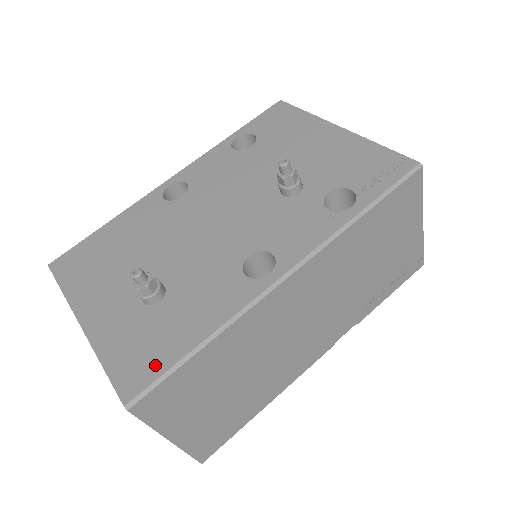
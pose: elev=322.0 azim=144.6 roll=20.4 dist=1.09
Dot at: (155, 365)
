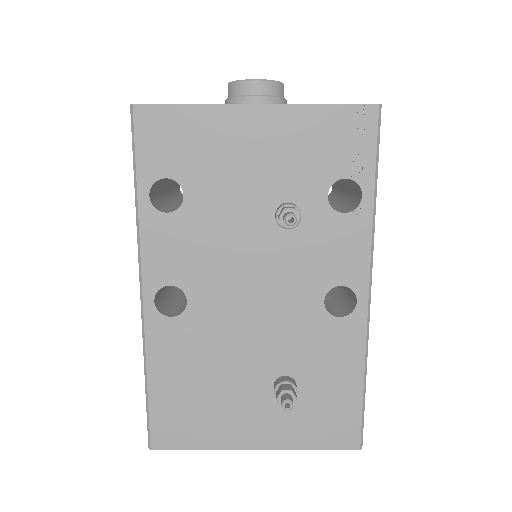
Dot at: (350, 418)
